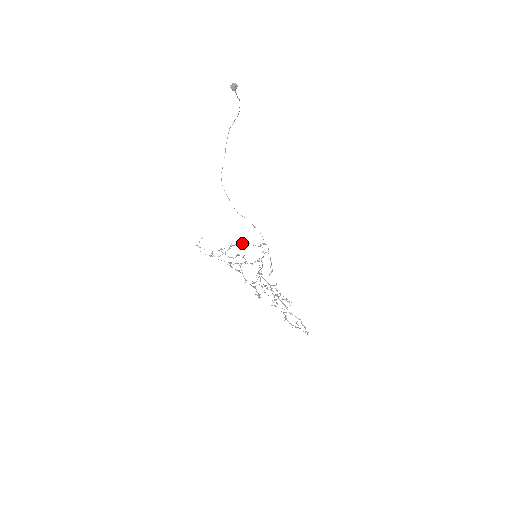
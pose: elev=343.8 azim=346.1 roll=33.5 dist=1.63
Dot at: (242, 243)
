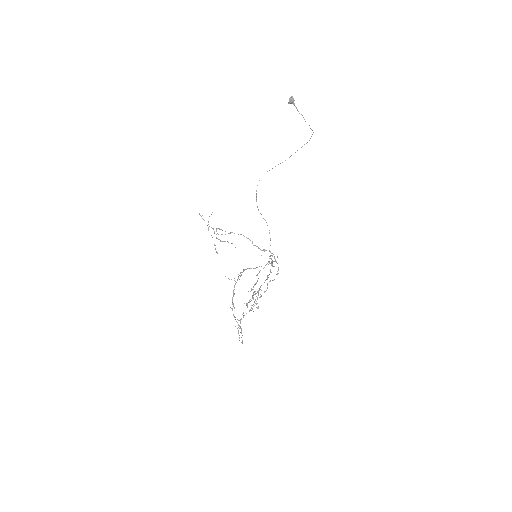
Dot at: occluded
